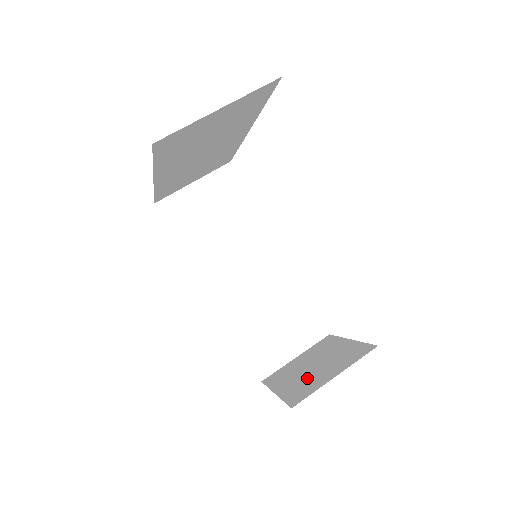
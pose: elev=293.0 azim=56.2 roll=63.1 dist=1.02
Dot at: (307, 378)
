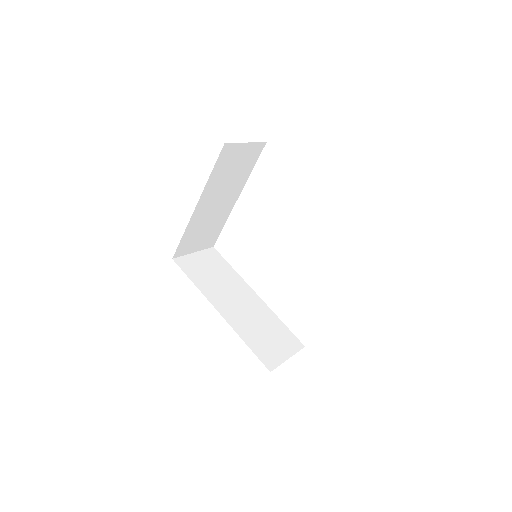
Dot at: occluded
